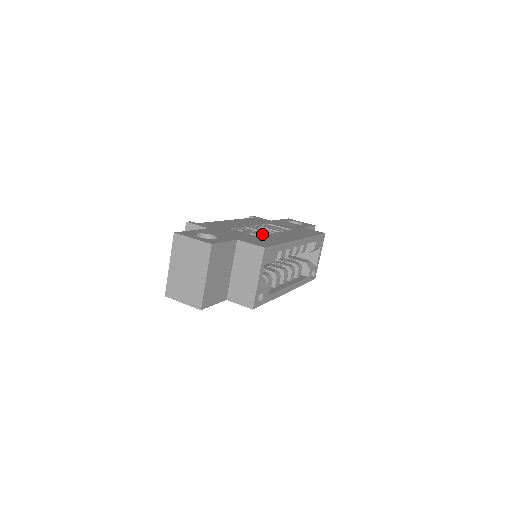
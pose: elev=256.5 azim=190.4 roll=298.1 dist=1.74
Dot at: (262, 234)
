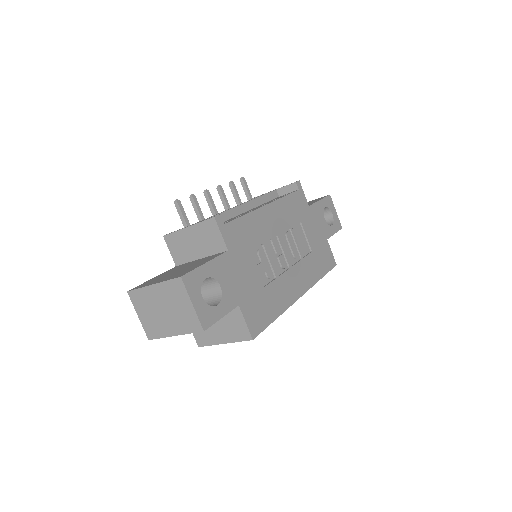
Dot at: (275, 274)
